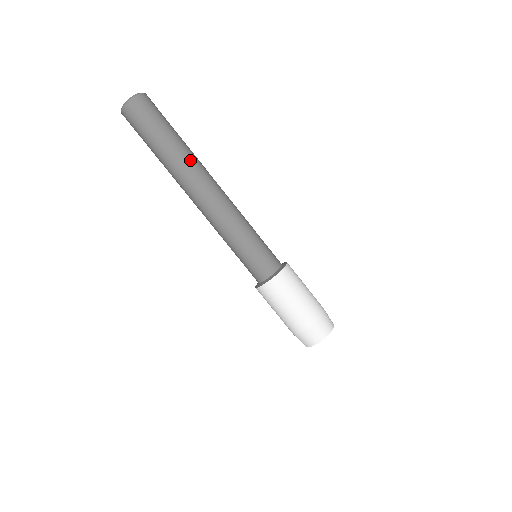
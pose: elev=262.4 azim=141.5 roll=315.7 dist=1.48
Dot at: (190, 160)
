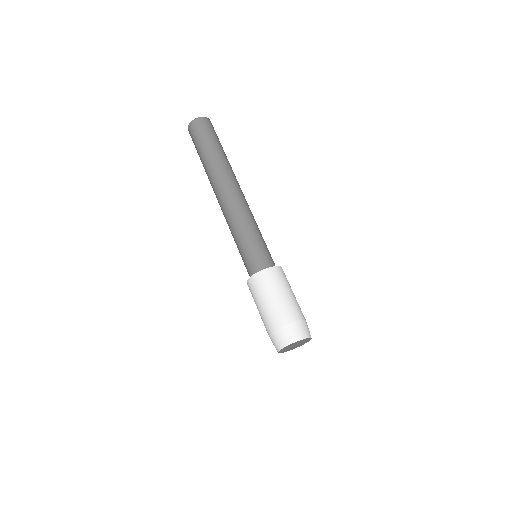
Dot at: (224, 166)
